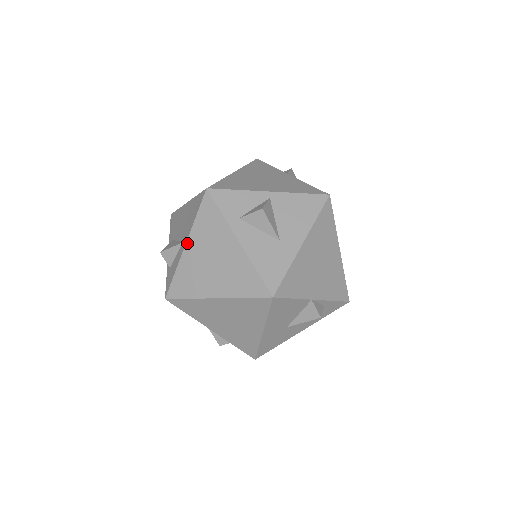
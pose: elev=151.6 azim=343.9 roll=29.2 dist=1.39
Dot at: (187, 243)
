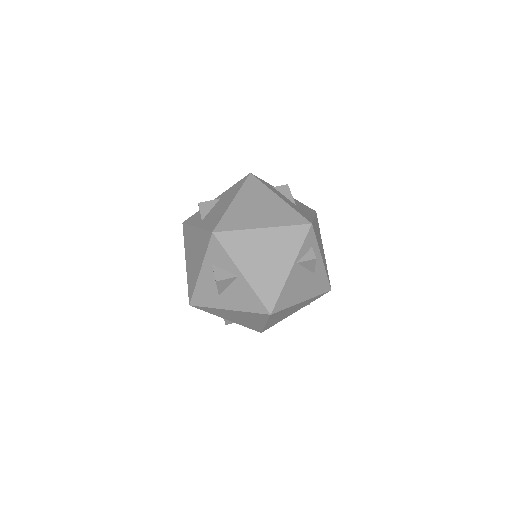
Dot at: (197, 228)
